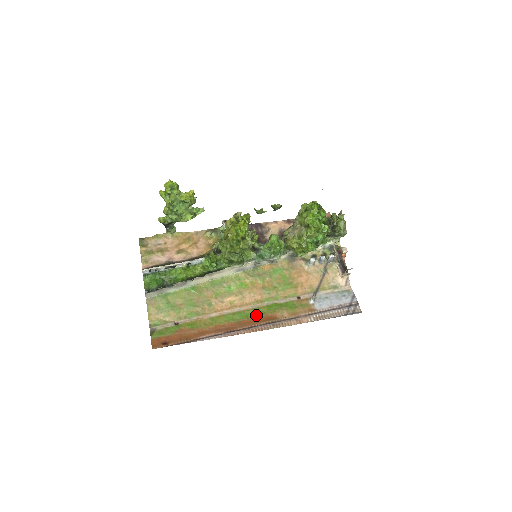
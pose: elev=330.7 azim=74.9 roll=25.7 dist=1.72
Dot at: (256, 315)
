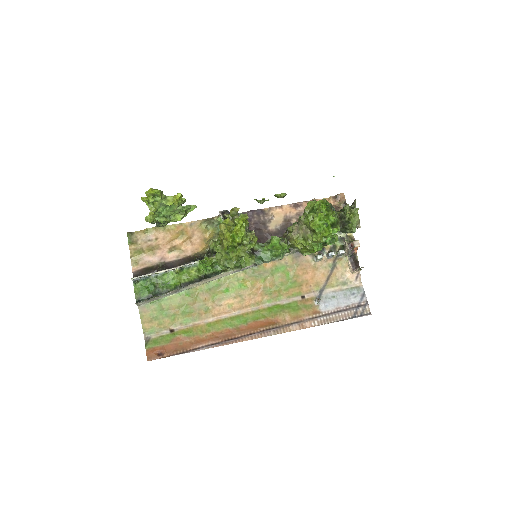
Dot at: (256, 319)
